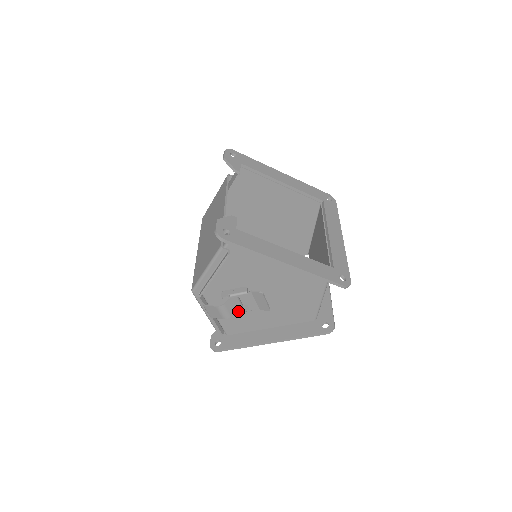
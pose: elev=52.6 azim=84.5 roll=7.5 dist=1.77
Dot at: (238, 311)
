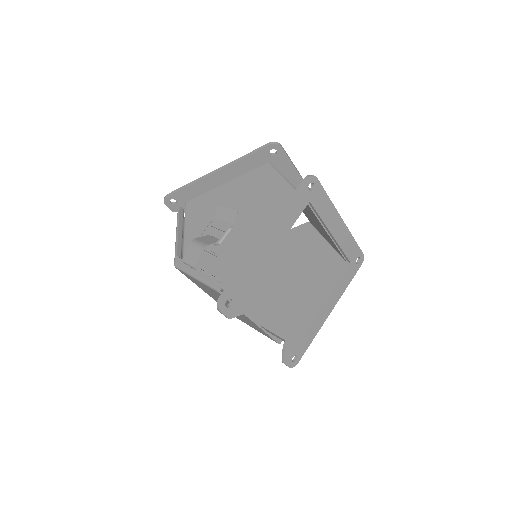
Dot at: occluded
